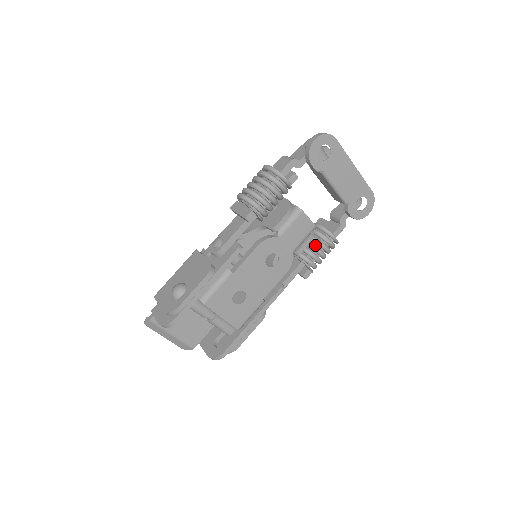
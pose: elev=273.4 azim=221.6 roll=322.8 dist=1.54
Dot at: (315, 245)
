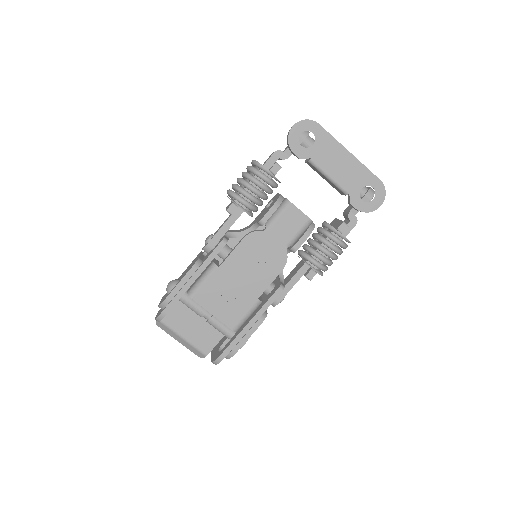
Dot at: (318, 243)
